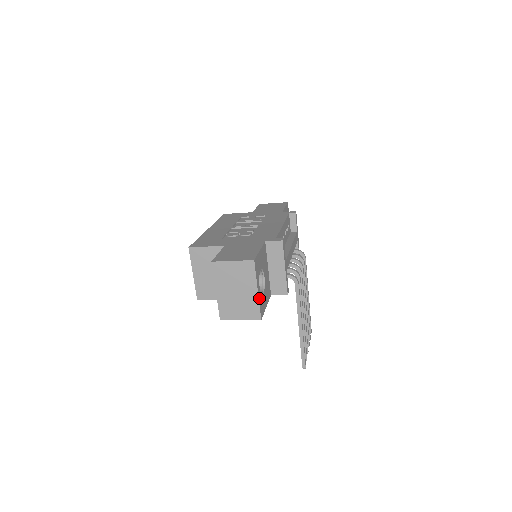
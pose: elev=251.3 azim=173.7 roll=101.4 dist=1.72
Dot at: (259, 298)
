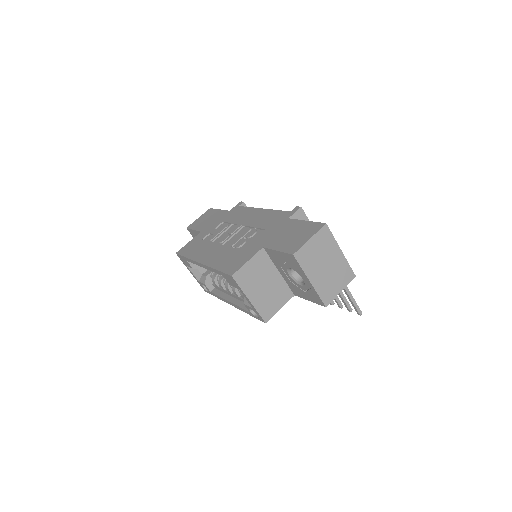
Dot at: (343, 258)
